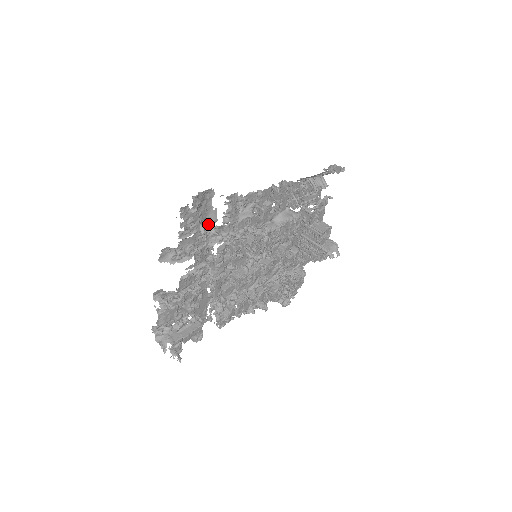
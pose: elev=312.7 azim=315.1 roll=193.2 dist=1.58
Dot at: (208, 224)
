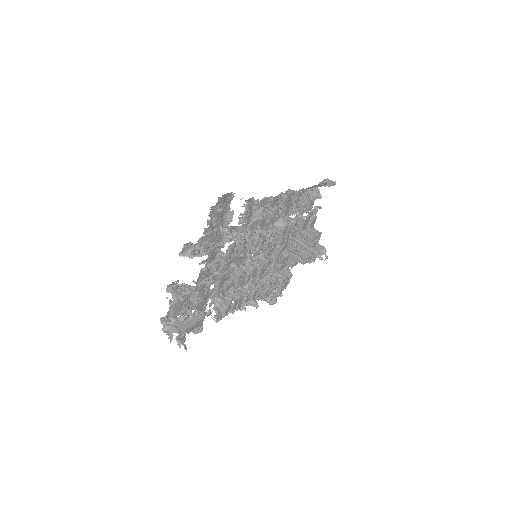
Dot at: (223, 224)
